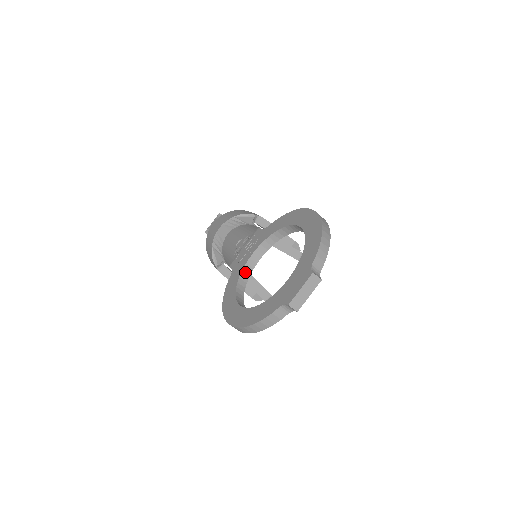
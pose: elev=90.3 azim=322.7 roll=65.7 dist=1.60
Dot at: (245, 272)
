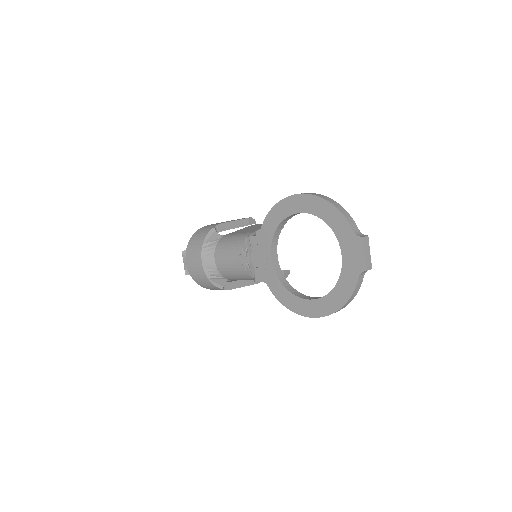
Dot at: (279, 275)
